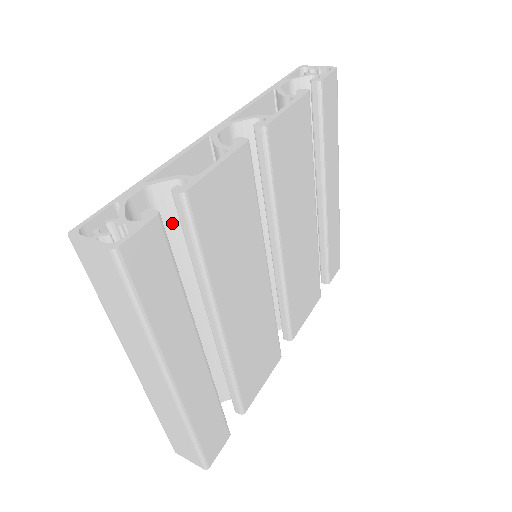
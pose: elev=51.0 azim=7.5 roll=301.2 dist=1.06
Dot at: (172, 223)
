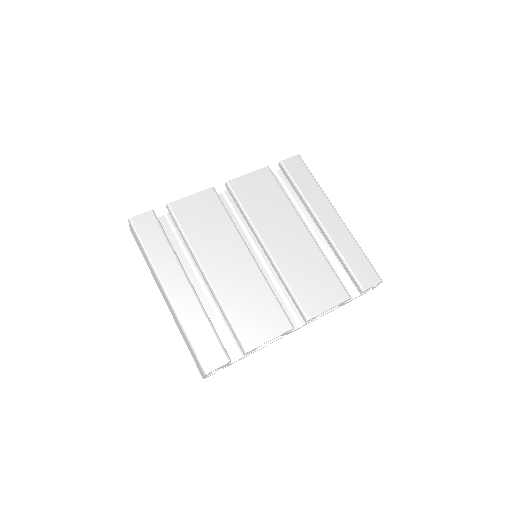
Dot at: occluded
